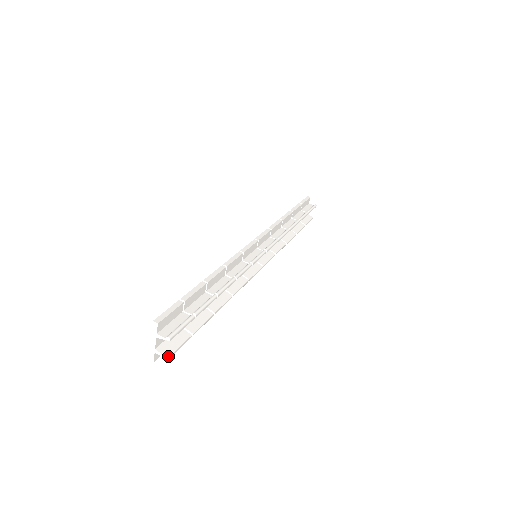
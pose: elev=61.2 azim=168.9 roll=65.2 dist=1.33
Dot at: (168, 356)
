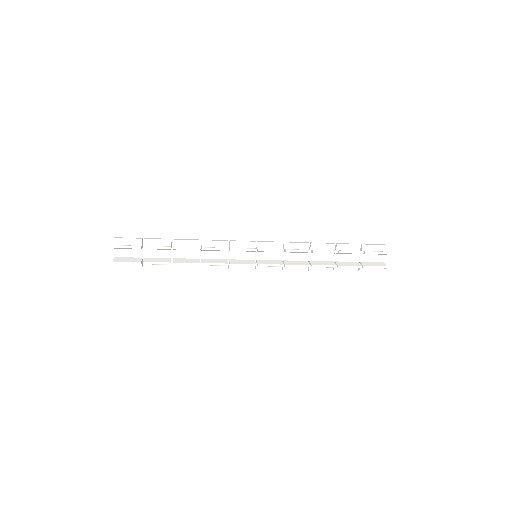
Dot at: (115, 261)
